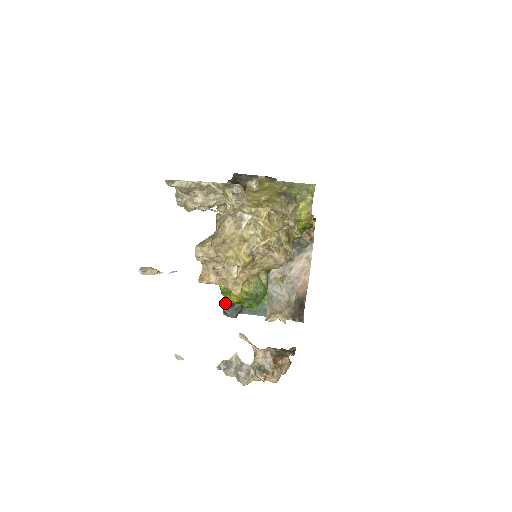
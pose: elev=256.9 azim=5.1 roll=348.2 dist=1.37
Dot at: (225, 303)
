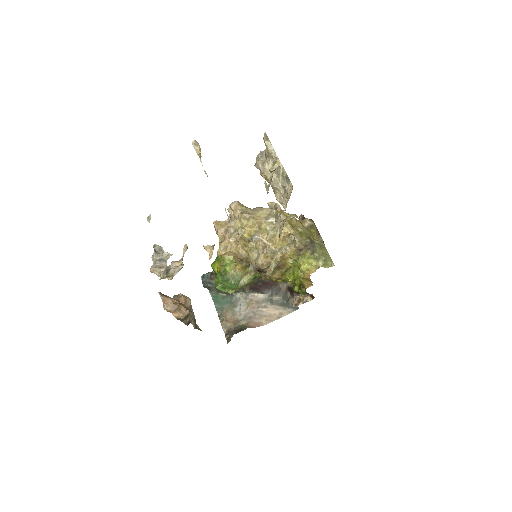
Dot at: (211, 272)
